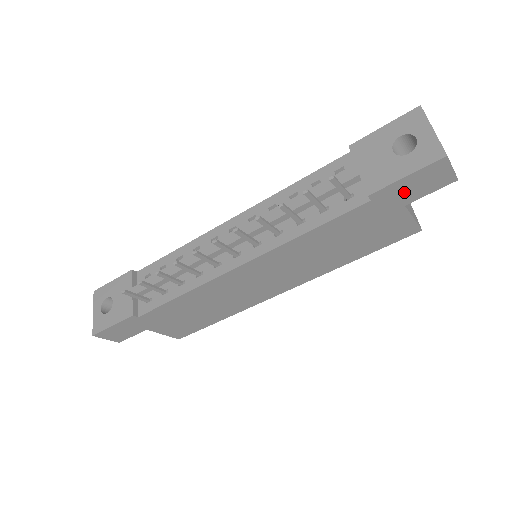
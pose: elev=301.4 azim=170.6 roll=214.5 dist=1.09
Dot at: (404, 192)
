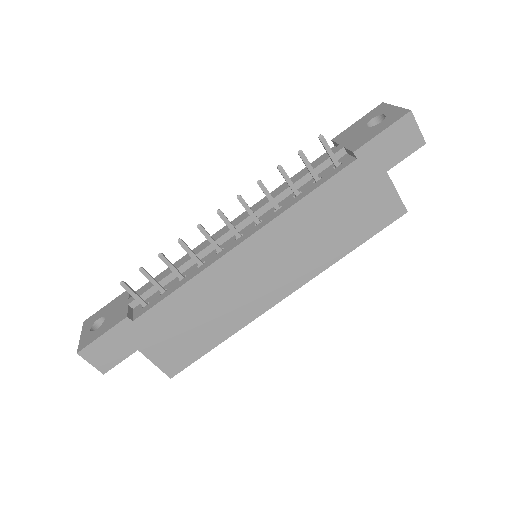
Dot at: (383, 152)
